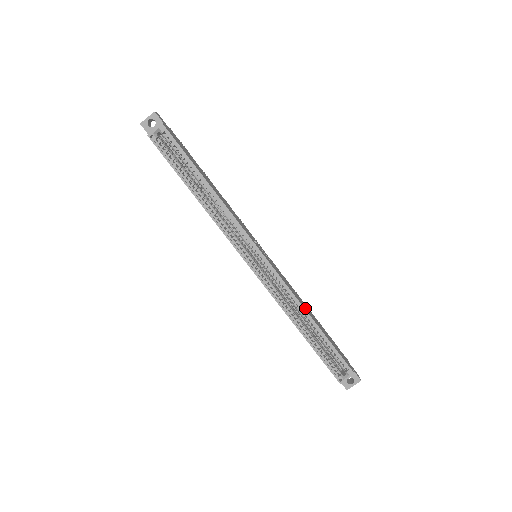
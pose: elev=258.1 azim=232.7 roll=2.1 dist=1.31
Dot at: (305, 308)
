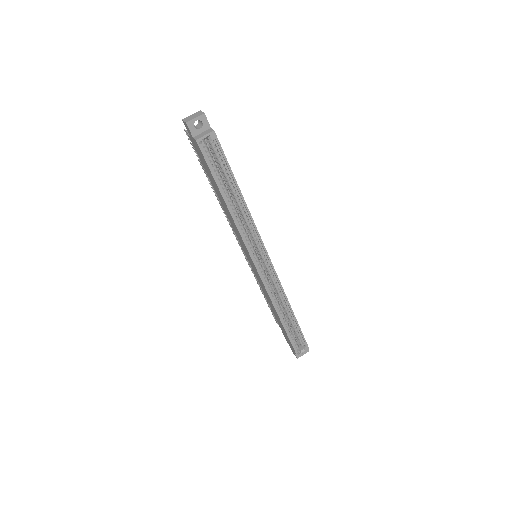
Dot at: occluded
